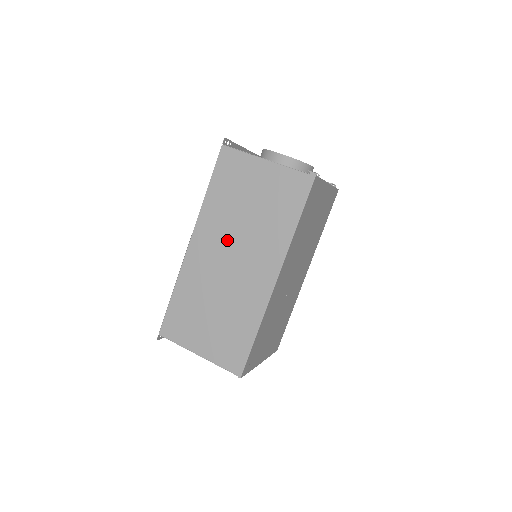
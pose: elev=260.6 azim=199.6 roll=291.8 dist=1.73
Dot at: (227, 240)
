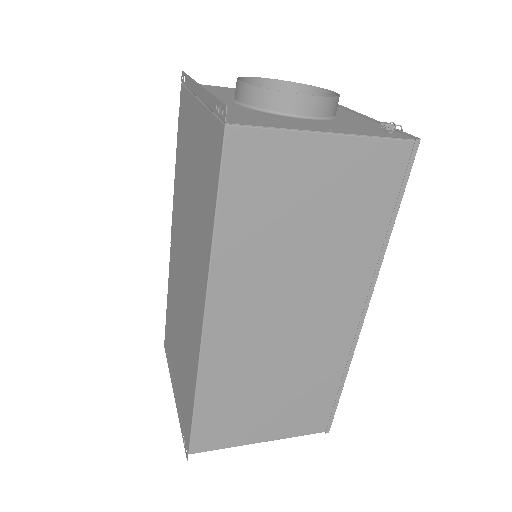
Dot at: (277, 291)
